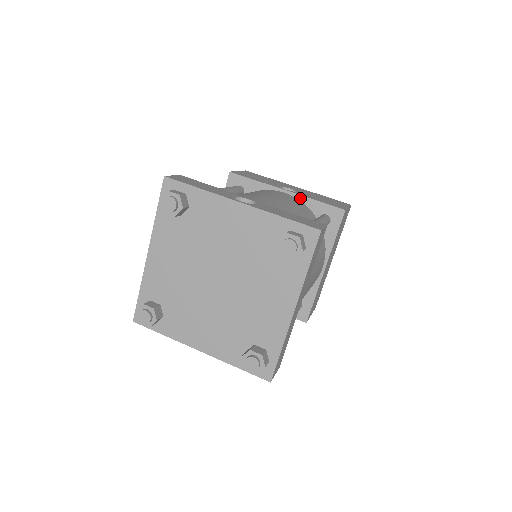
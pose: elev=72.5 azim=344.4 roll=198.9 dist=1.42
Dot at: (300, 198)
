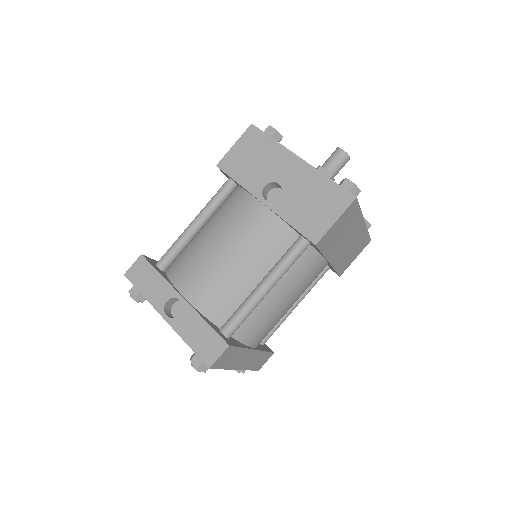
Dot at: (277, 215)
